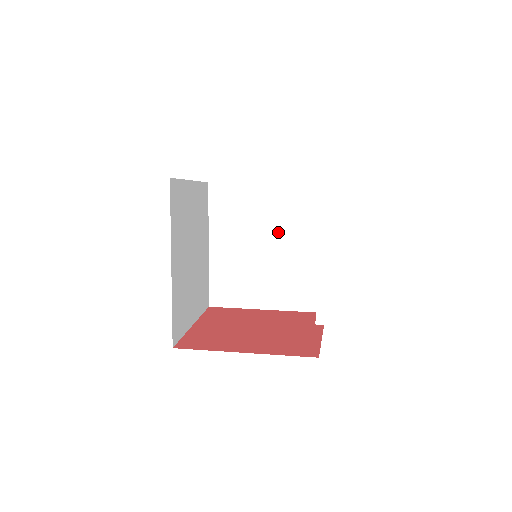
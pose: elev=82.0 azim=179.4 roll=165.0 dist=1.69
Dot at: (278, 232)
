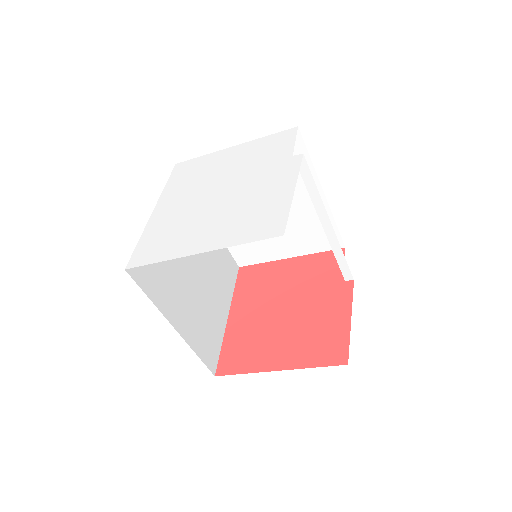
Dot at: occluded
